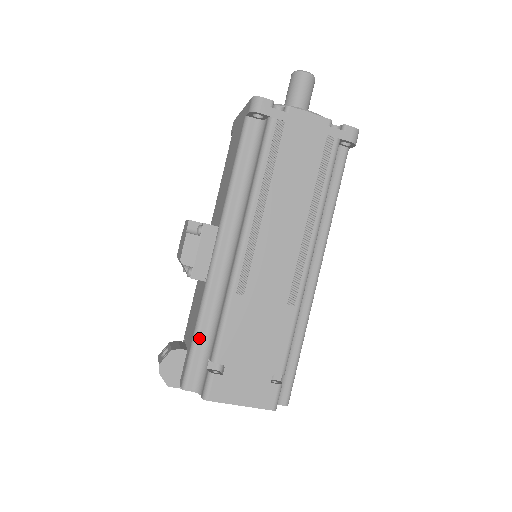
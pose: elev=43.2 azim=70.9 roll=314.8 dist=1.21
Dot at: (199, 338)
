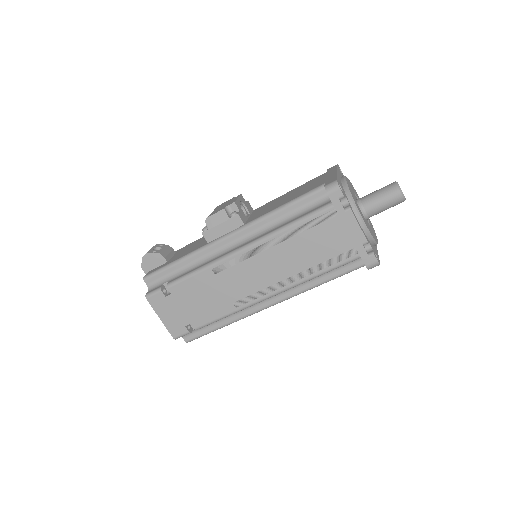
Dot at: (175, 266)
